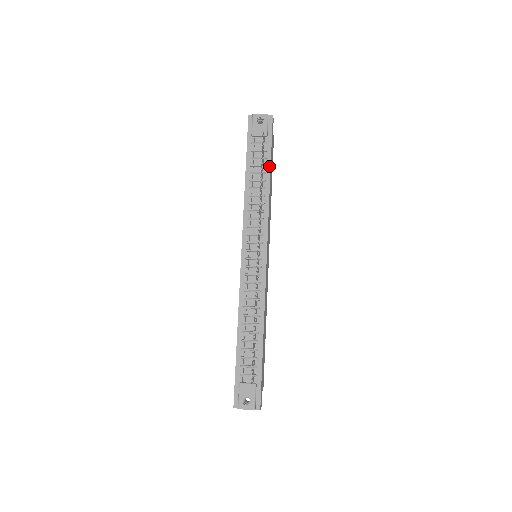
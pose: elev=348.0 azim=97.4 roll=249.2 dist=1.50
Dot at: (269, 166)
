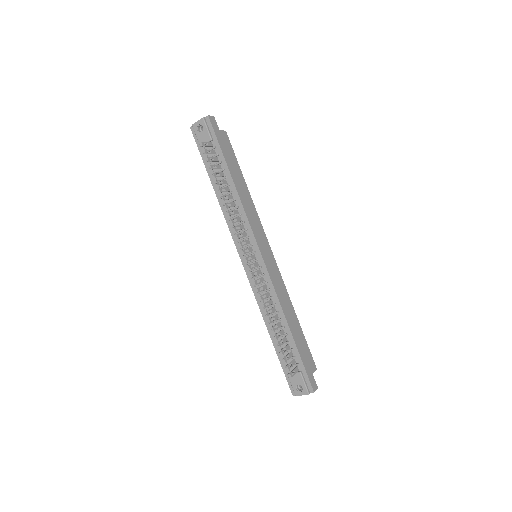
Dot at: (227, 168)
